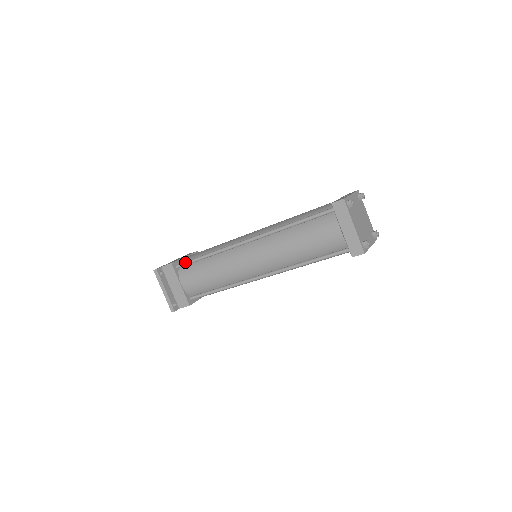
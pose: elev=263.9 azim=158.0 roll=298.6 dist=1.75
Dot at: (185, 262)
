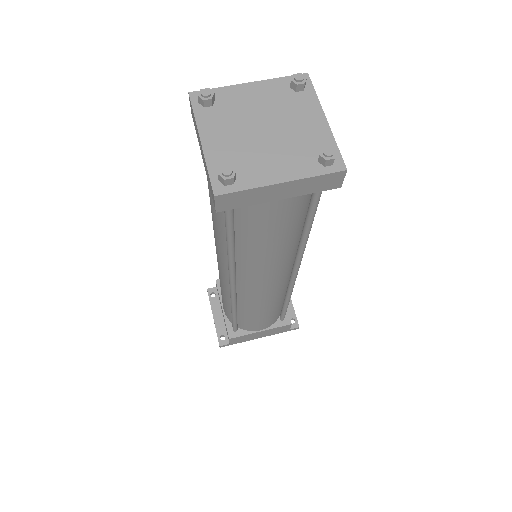
Dot at: occluded
